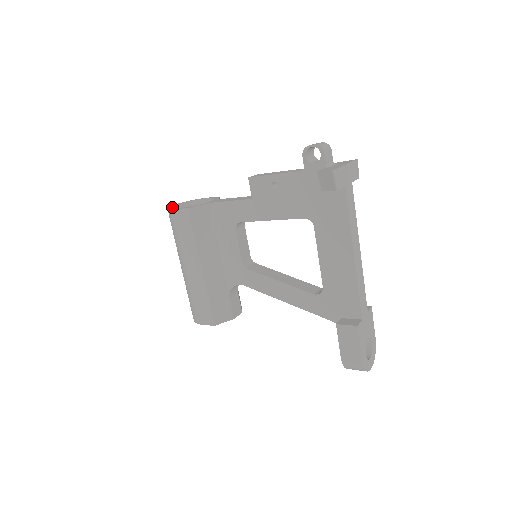
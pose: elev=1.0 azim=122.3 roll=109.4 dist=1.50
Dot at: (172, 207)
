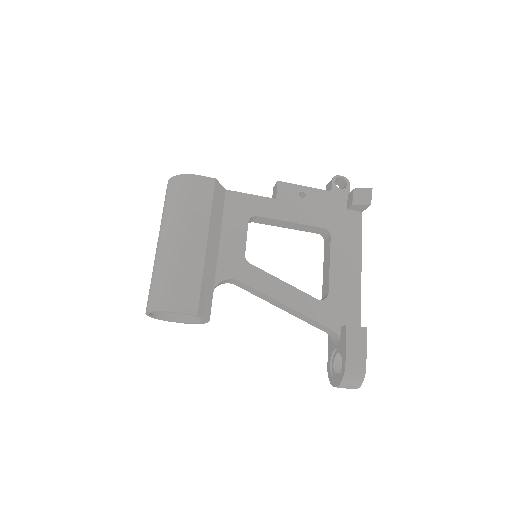
Dot at: occluded
